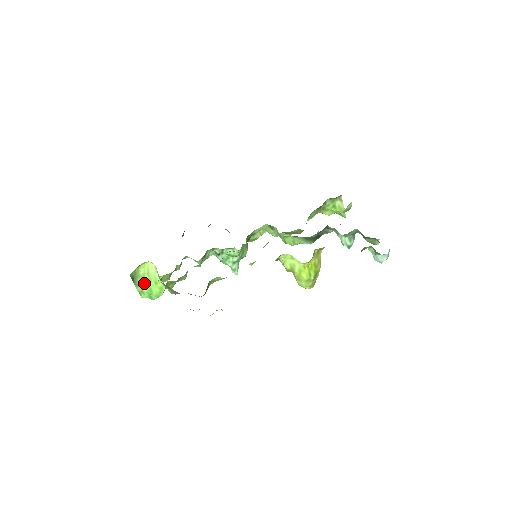
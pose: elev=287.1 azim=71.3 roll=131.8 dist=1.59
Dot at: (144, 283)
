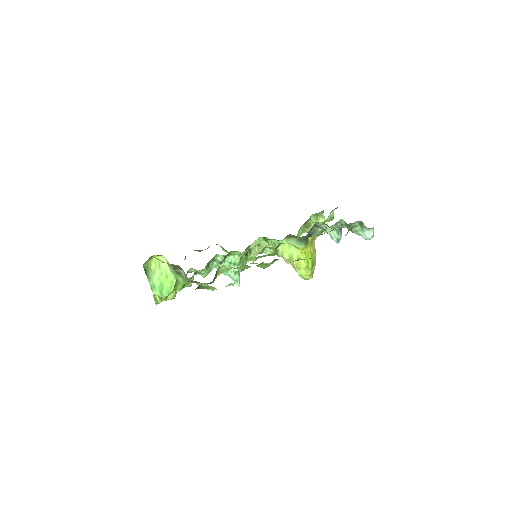
Dot at: (156, 277)
